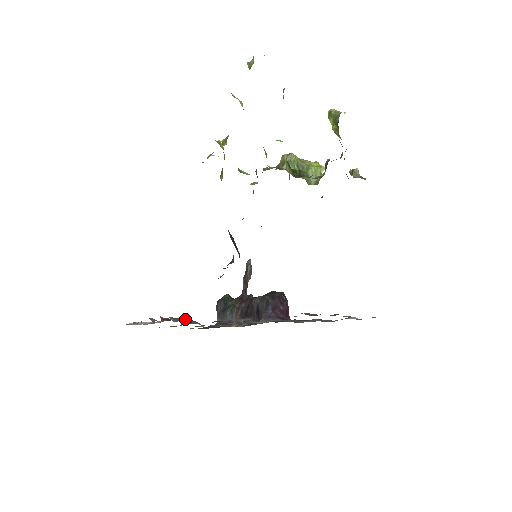
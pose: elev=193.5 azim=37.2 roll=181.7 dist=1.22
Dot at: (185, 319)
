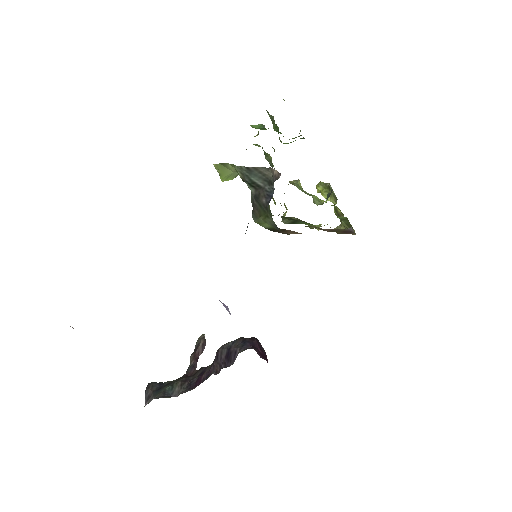
Dot at: occluded
